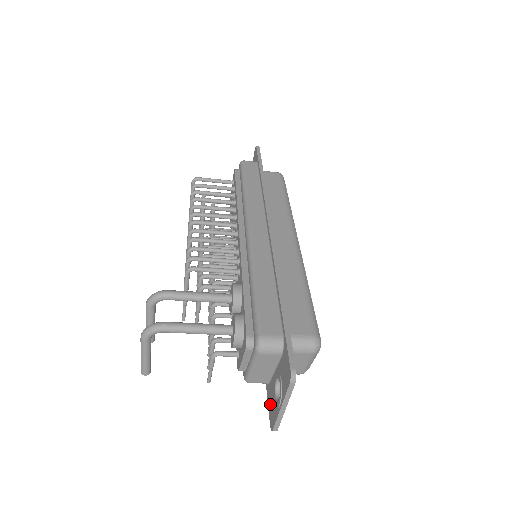
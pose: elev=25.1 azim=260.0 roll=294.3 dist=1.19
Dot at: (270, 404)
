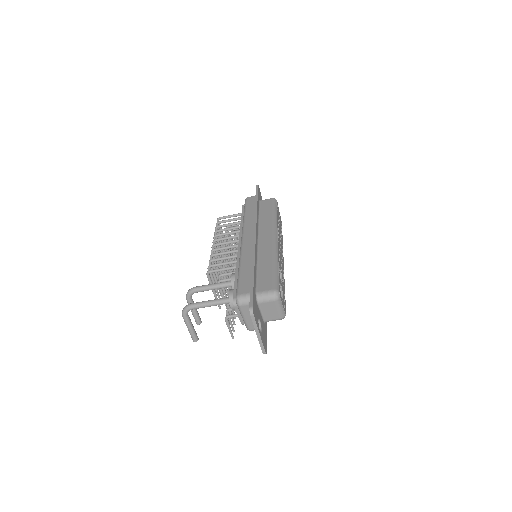
Dot at: occluded
